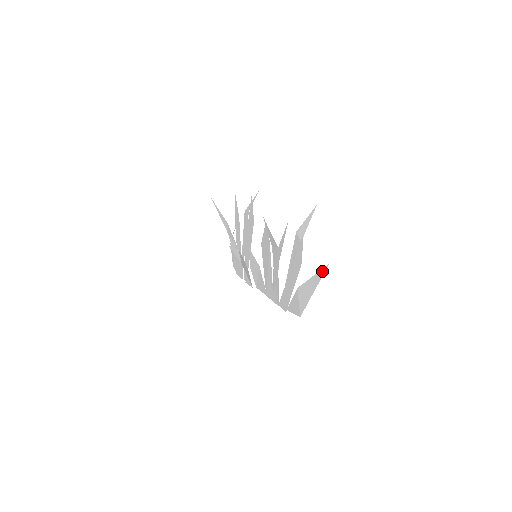
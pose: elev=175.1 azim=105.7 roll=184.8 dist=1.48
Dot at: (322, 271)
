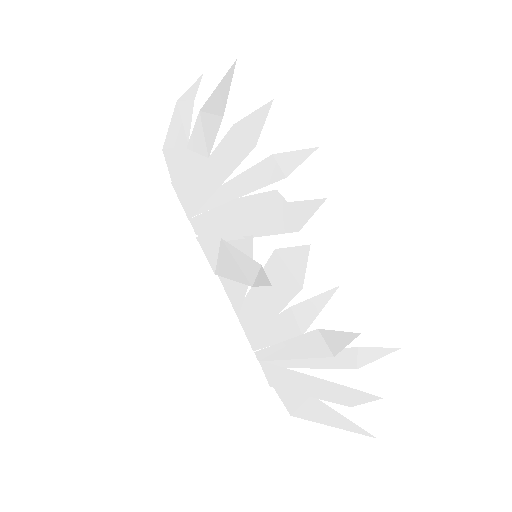
Dot at: (363, 432)
